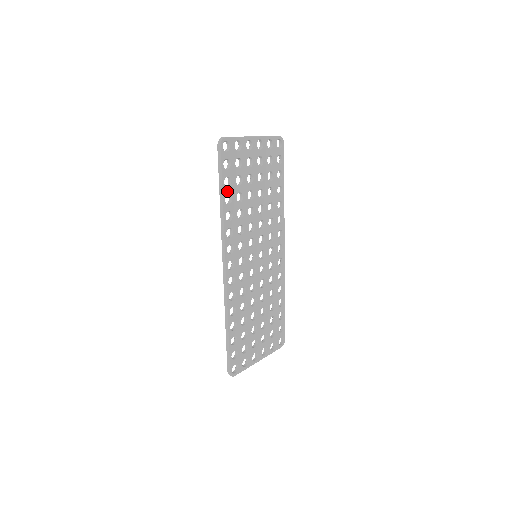
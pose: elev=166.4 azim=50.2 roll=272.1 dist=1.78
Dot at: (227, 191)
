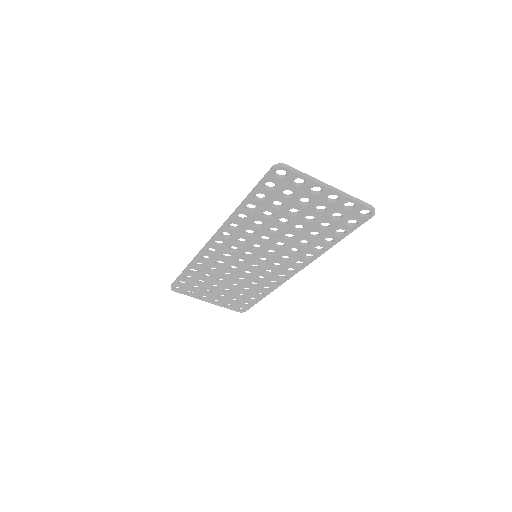
Dot at: (254, 202)
